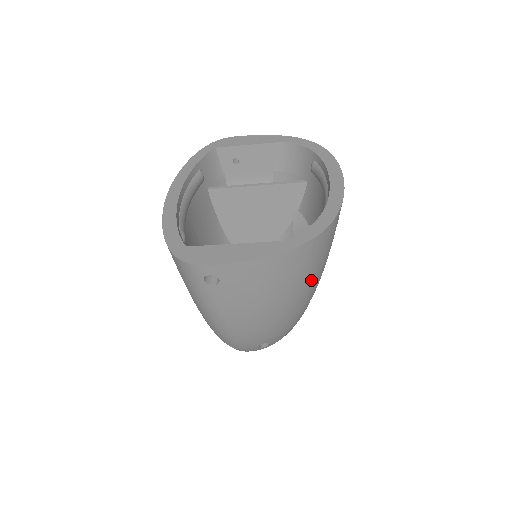
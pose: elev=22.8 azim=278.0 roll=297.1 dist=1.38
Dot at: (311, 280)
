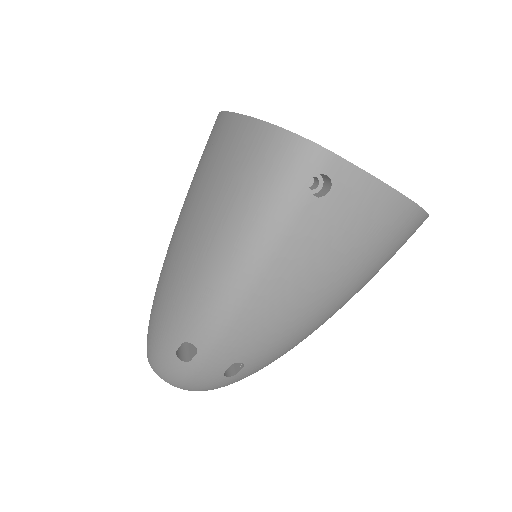
Dot at: (366, 282)
